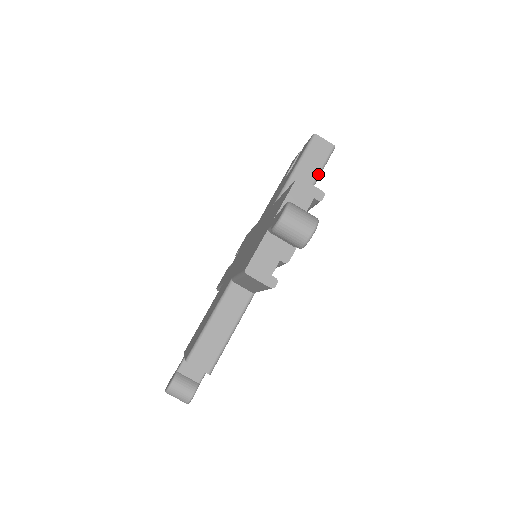
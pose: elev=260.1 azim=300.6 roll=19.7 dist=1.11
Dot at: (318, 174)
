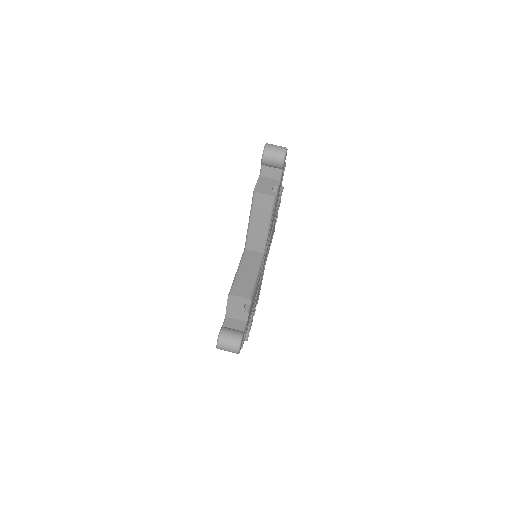
Dot at: (279, 198)
